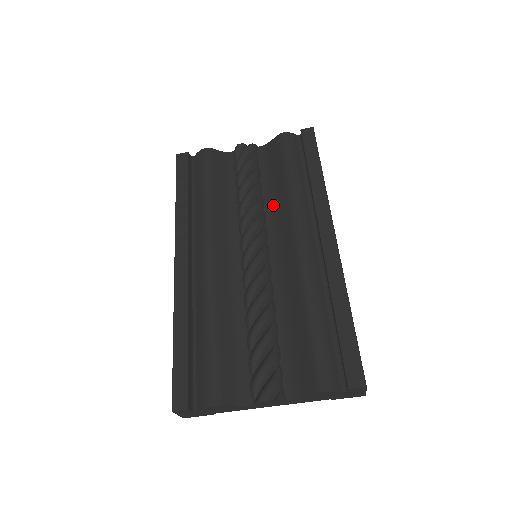
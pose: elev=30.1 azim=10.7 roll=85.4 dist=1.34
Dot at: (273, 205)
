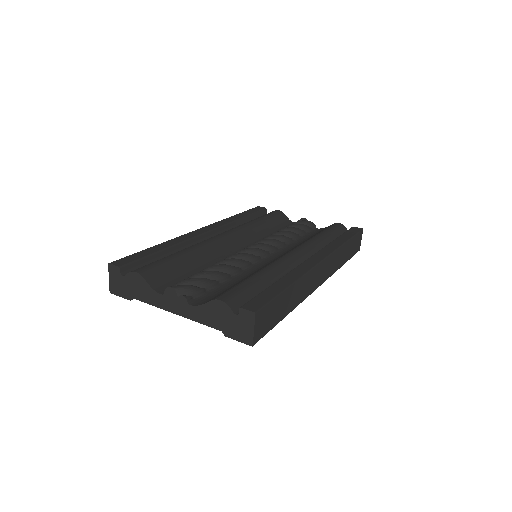
Dot at: (295, 244)
